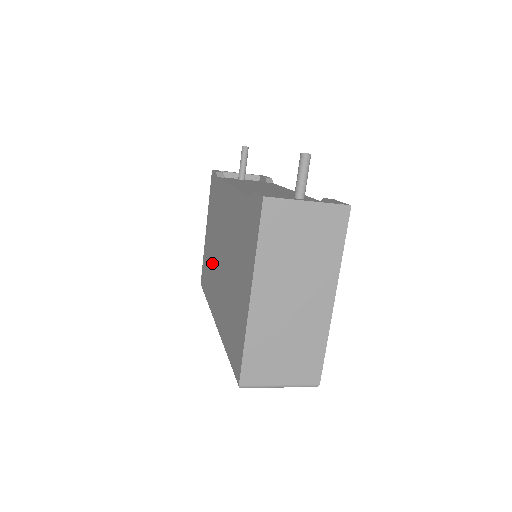
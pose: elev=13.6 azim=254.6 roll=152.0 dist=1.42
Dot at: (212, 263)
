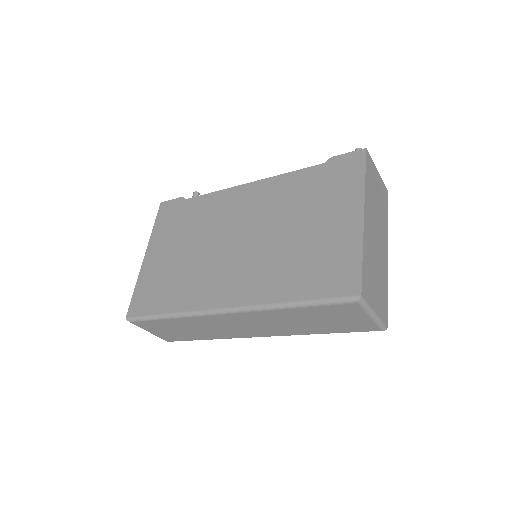
Dot at: (191, 267)
